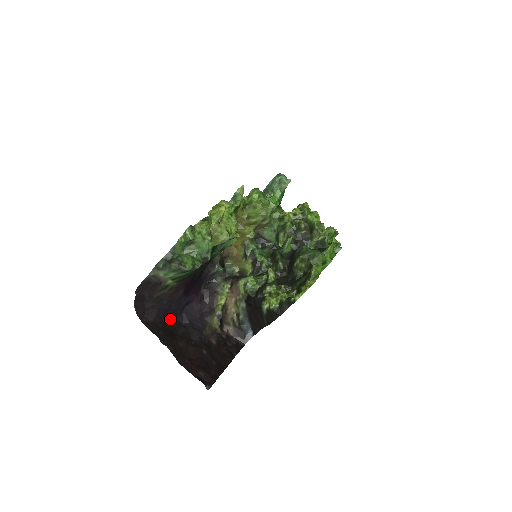
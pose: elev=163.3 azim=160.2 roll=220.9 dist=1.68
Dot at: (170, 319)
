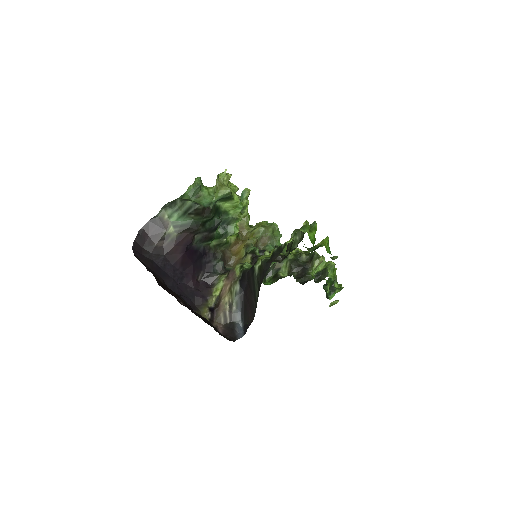
Dot at: (161, 278)
